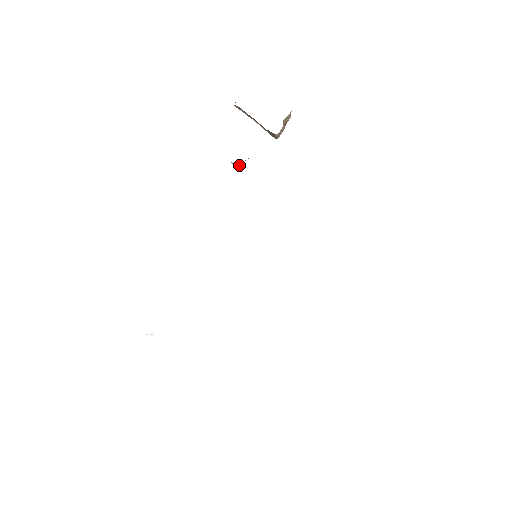
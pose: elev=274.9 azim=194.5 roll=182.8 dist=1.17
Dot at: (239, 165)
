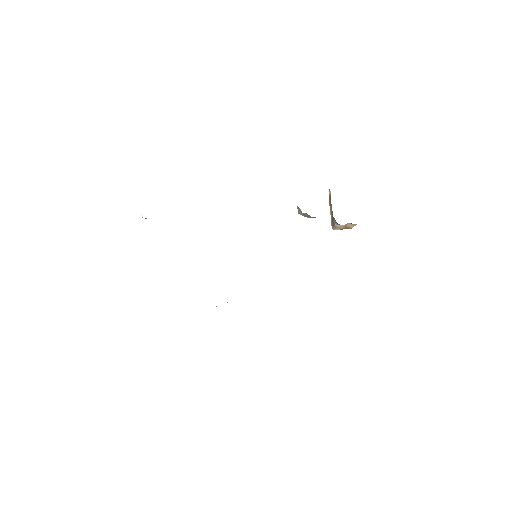
Dot at: (300, 213)
